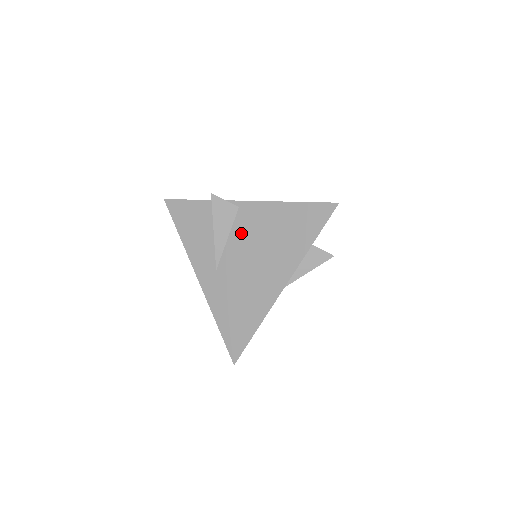
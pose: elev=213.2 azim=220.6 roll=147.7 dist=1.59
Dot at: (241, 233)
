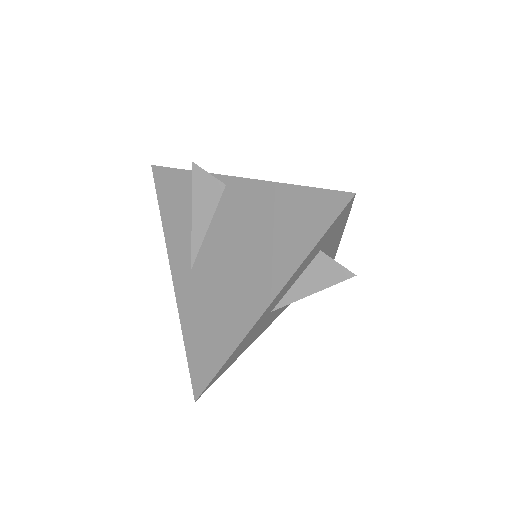
Dot at: (224, 222)
